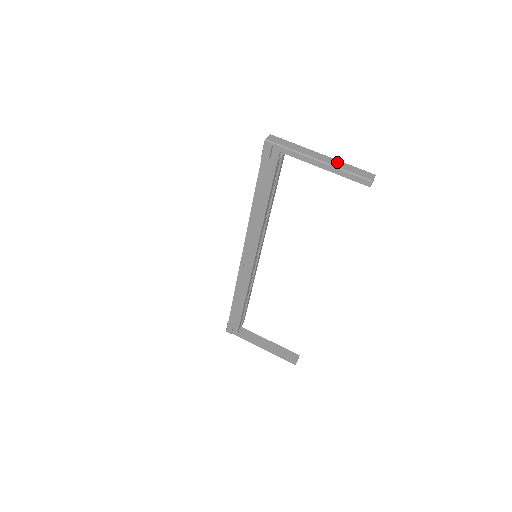
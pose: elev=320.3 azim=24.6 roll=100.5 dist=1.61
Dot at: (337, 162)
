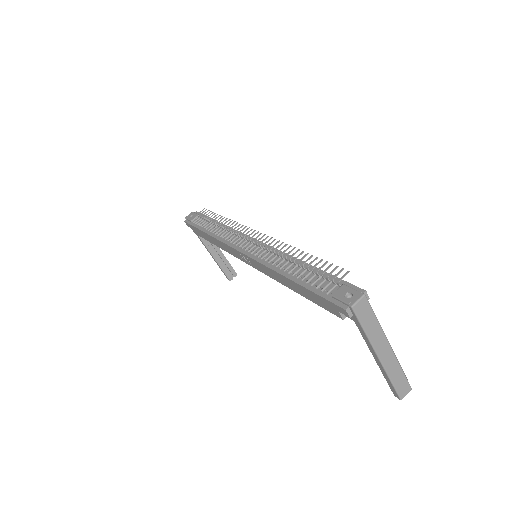
Dot at: (394, 365)
